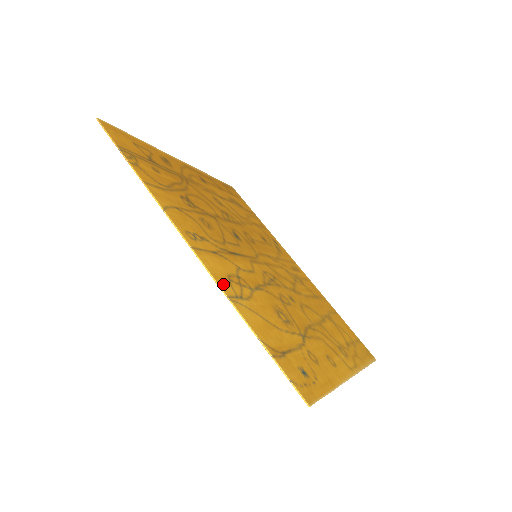
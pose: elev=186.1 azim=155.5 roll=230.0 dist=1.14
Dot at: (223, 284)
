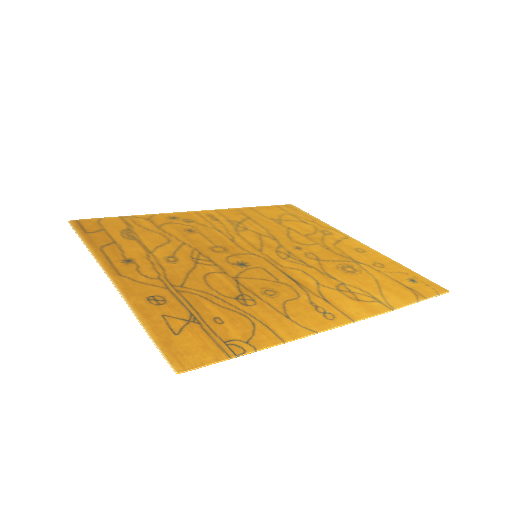
Dot at: (376, 309)
